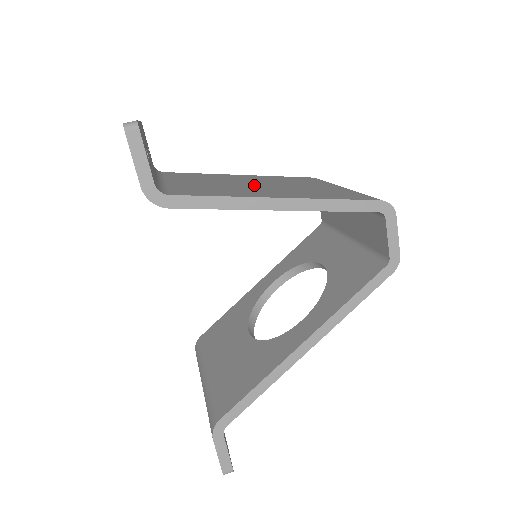
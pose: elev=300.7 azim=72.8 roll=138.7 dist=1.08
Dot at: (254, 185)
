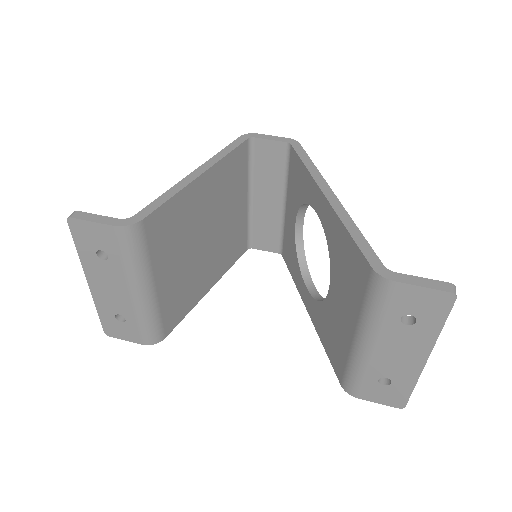
Dot at: occluded
